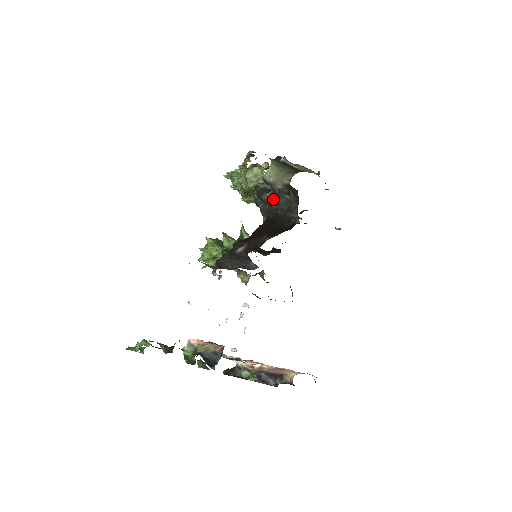
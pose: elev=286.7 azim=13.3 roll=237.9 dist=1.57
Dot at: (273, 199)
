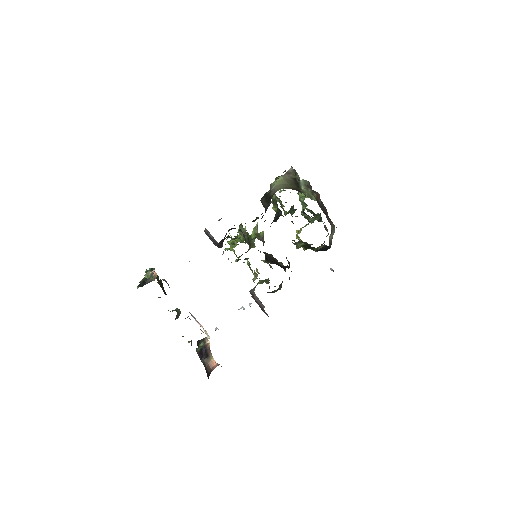
Dot at: (265, 203)
